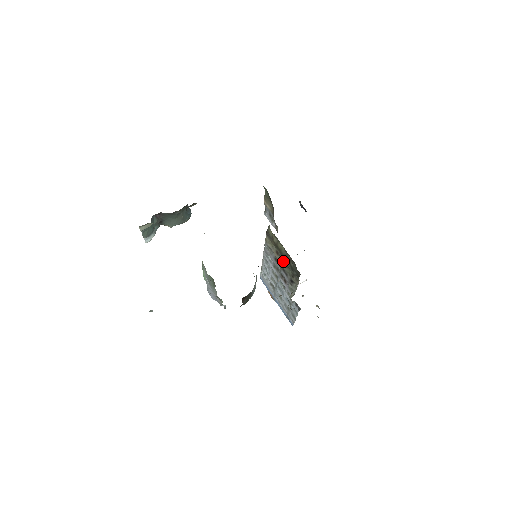
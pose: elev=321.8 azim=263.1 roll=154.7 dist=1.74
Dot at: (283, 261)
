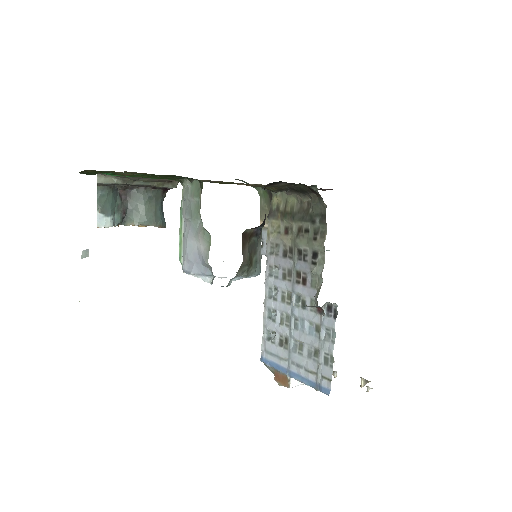
Dot at: (297, 230)
